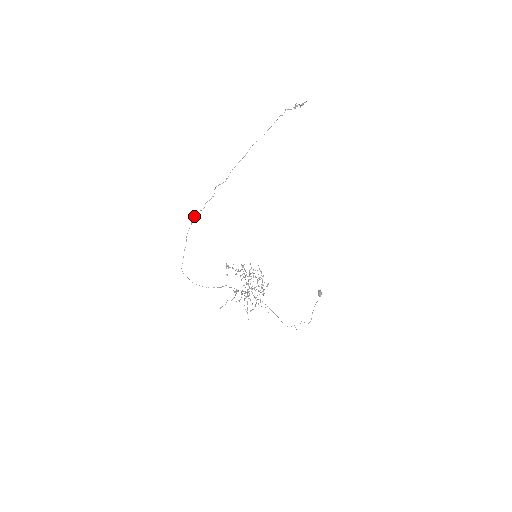
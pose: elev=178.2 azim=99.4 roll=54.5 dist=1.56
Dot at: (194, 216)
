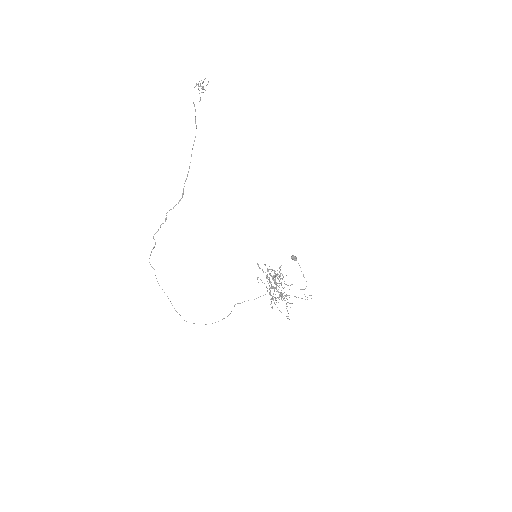
Dot at: (149, 258)
